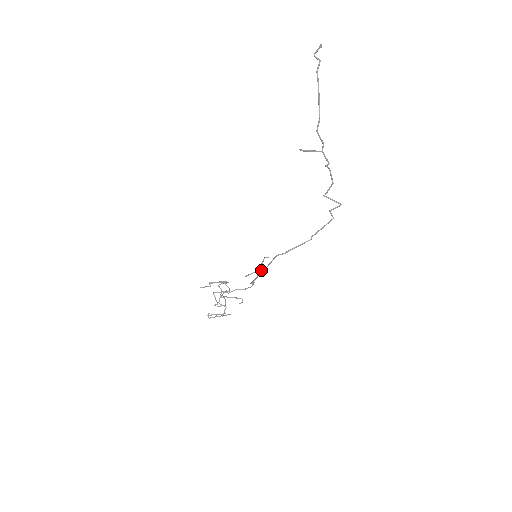
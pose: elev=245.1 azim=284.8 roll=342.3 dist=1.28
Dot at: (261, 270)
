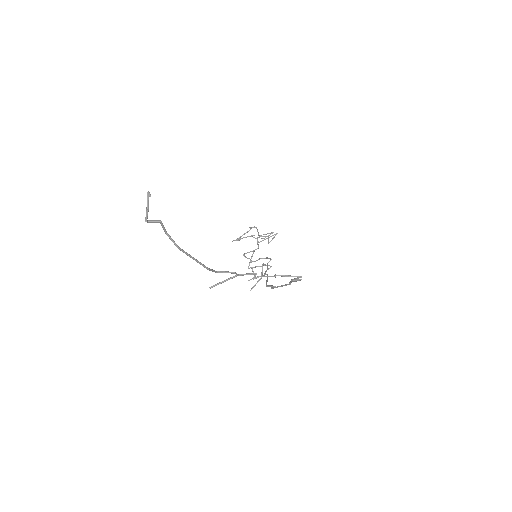
Dot at: (264, 275)
